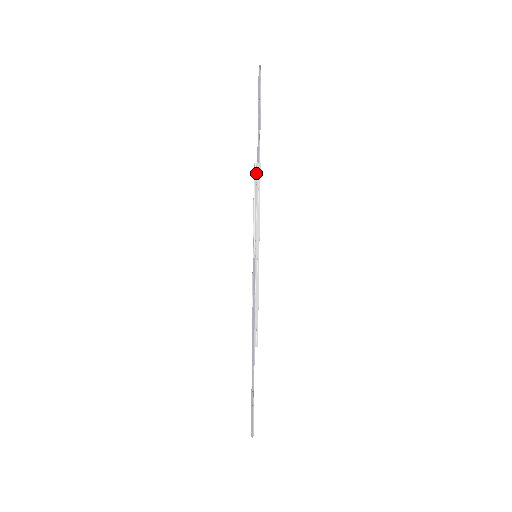
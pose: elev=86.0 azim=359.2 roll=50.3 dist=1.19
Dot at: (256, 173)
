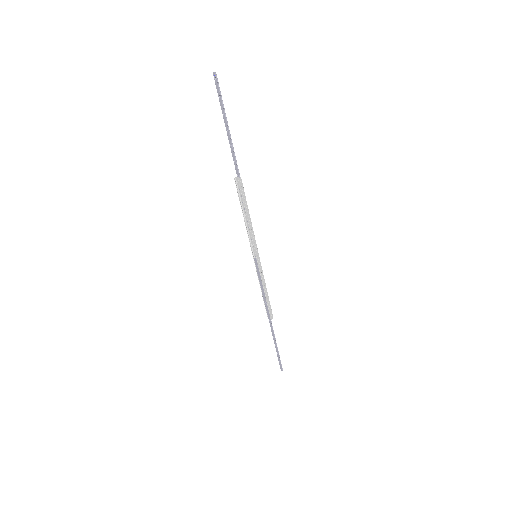
Dot at: (239, 188)
